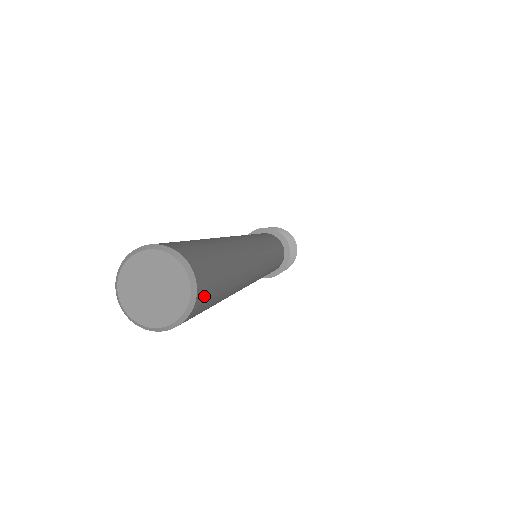
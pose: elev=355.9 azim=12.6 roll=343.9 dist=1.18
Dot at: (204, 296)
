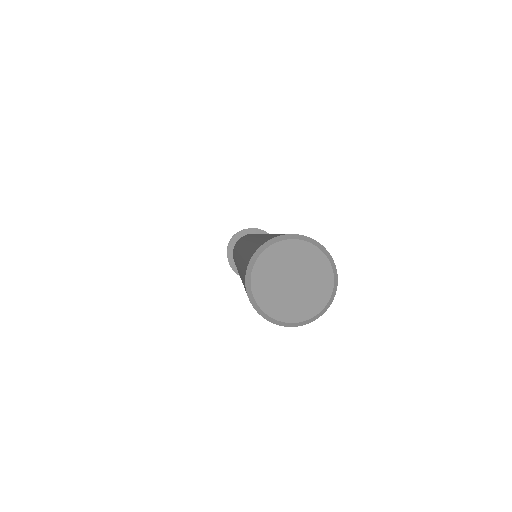
Dot at: occluded
